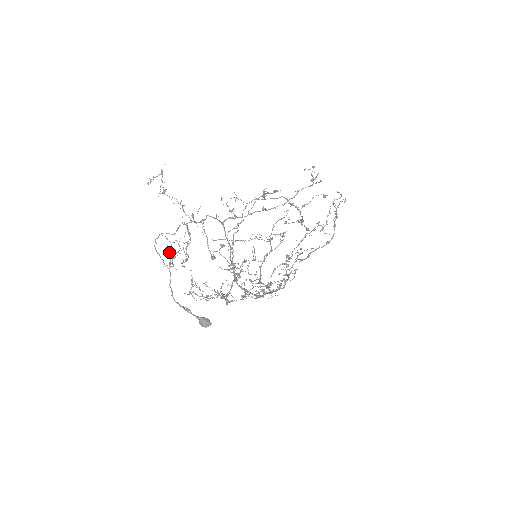
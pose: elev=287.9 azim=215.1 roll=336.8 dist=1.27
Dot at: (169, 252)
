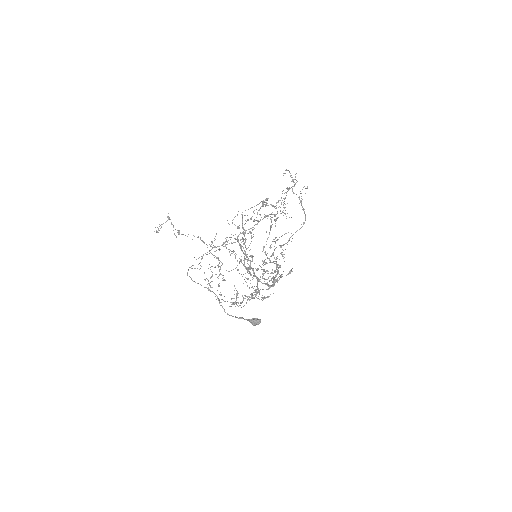
Dot at: (204, 279)
